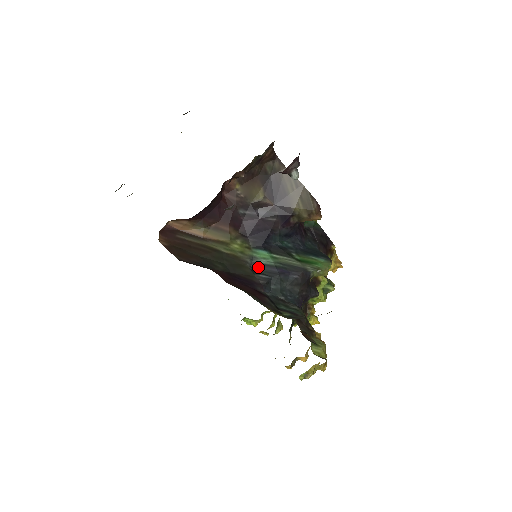
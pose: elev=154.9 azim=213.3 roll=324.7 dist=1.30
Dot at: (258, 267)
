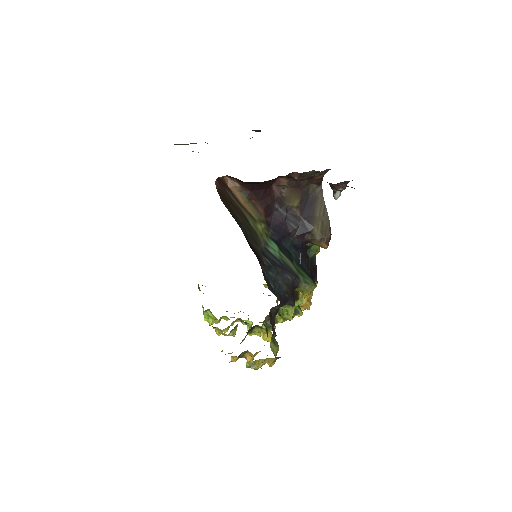
Dot at: (267, 252)
